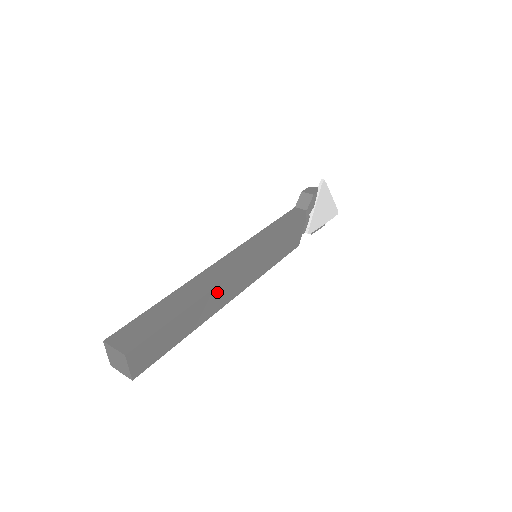
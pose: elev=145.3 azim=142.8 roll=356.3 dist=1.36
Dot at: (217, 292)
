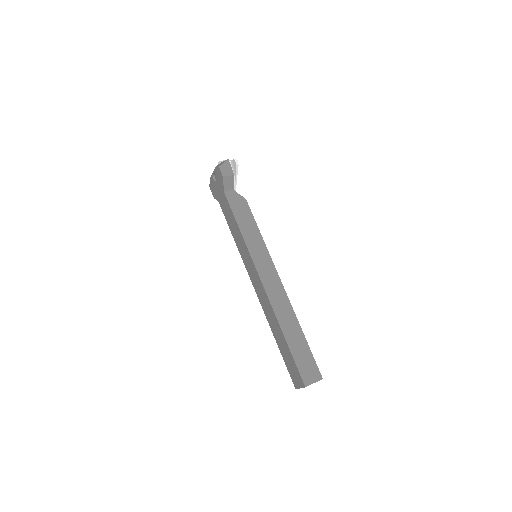
Dot at: occluded
